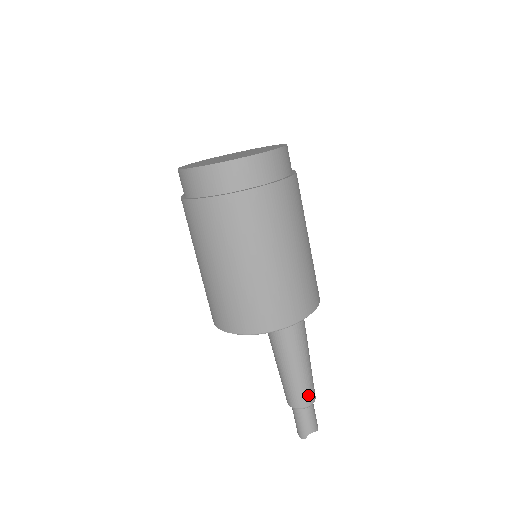
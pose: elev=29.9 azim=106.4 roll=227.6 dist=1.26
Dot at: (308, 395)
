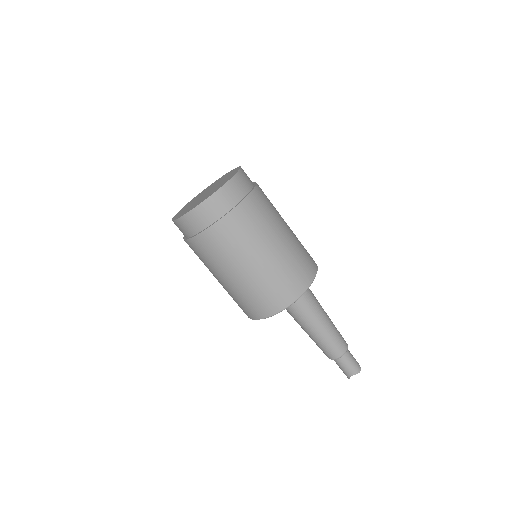
Dot at: (333, 351)
